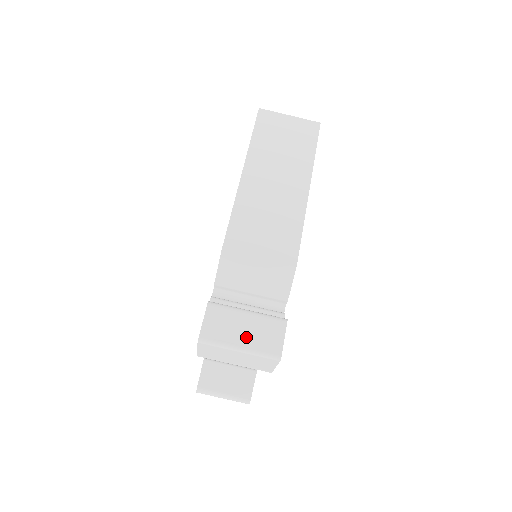
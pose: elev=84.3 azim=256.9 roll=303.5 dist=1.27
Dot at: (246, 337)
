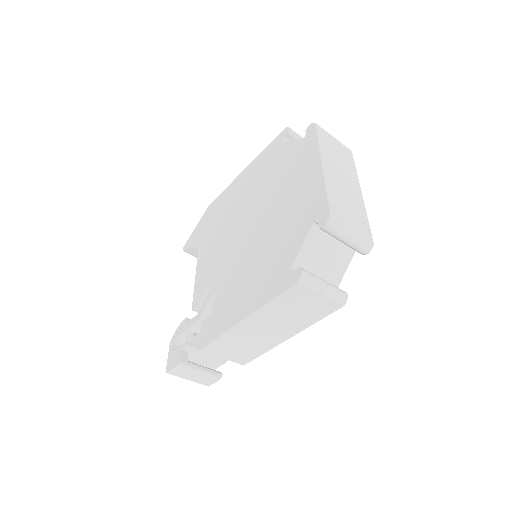
Dot at: (193, 378)
